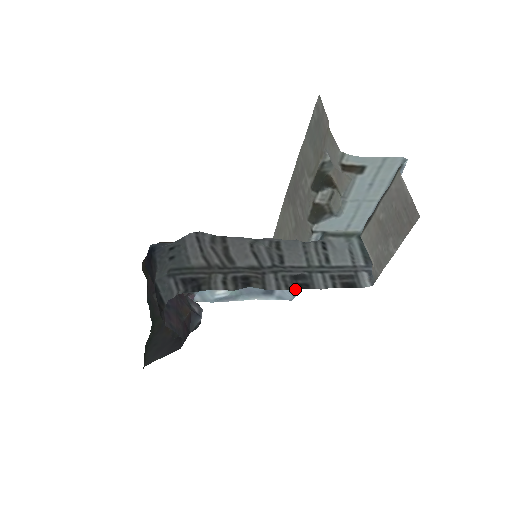
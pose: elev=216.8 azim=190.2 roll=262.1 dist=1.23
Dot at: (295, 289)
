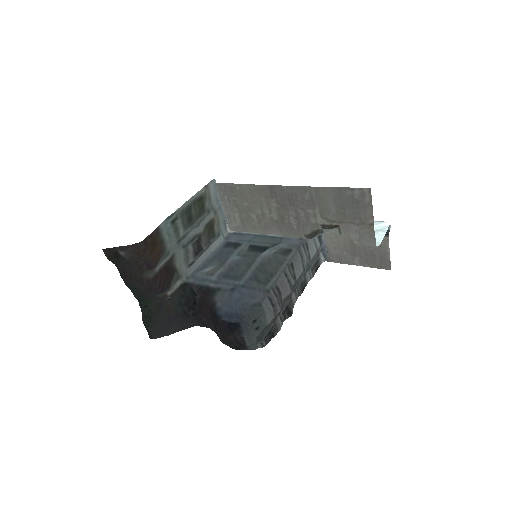
Dot at: (244, 235)
